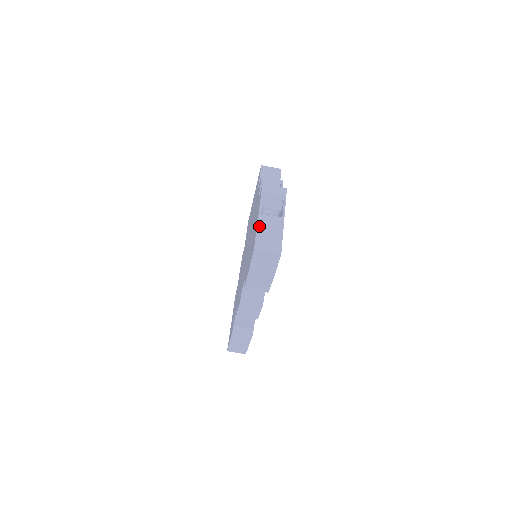
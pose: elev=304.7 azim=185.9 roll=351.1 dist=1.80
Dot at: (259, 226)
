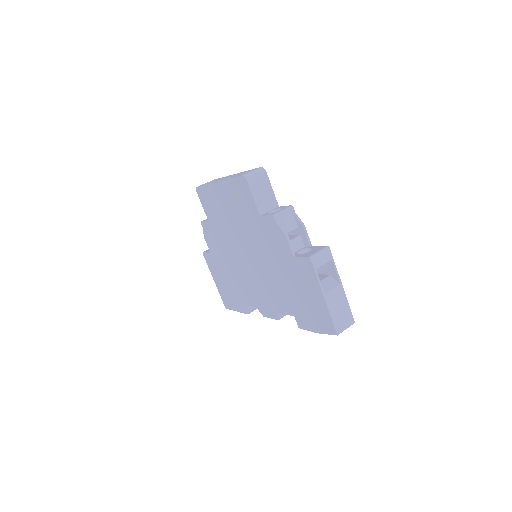
Dot at: (330, 309)
